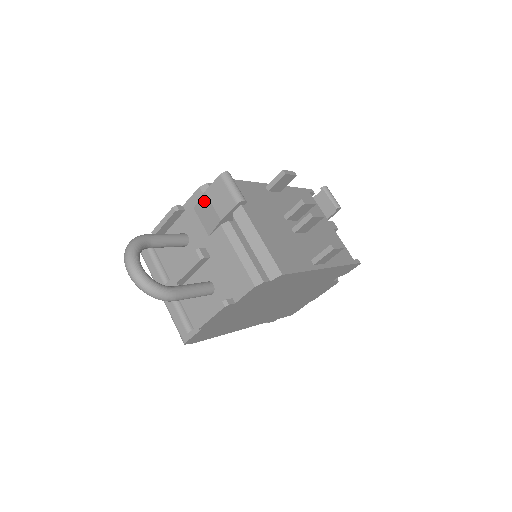
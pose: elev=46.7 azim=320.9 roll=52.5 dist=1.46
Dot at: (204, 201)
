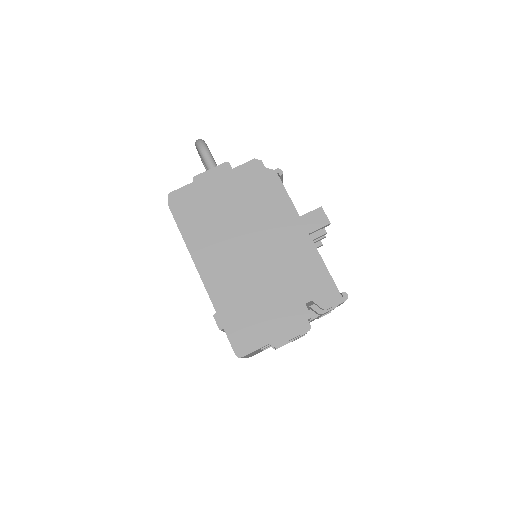
Dot at: occluded
